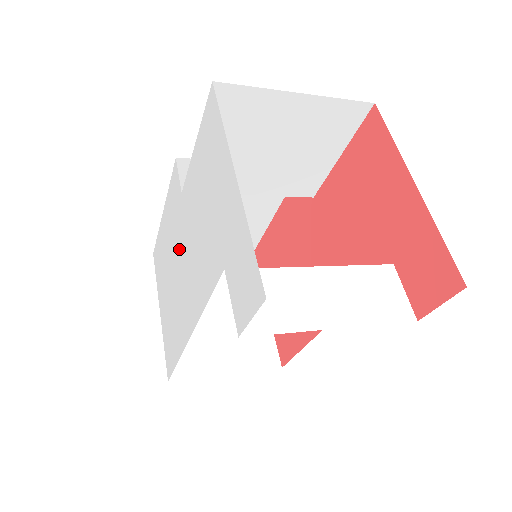
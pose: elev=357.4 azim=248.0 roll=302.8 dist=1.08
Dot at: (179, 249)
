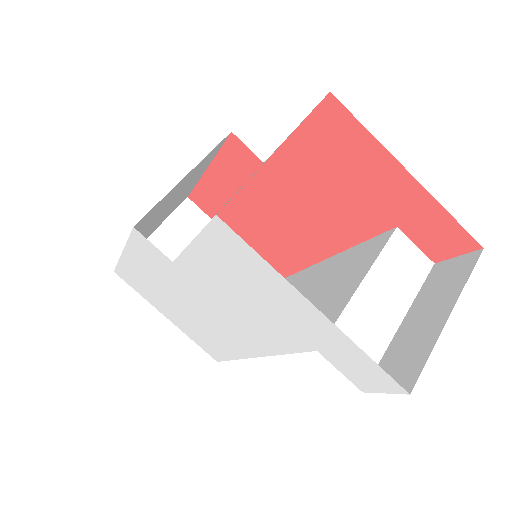
Dot at: (193, 298)
